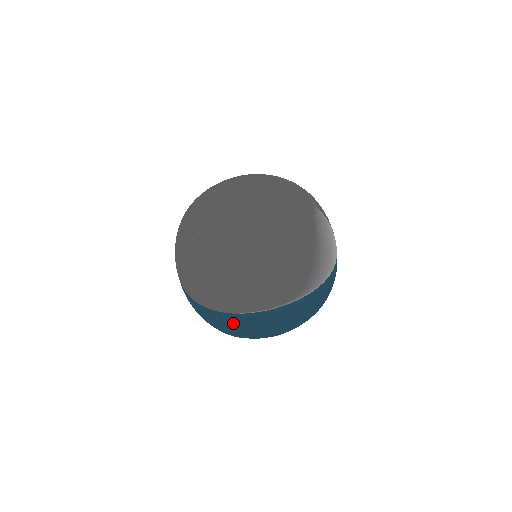
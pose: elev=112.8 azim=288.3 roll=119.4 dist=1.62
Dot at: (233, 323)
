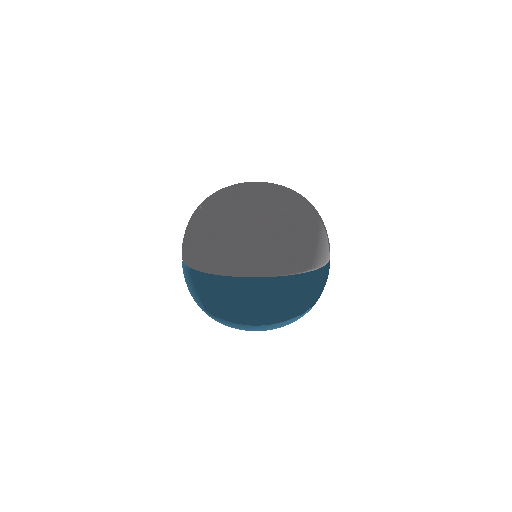
Dot at: (212, 287)
